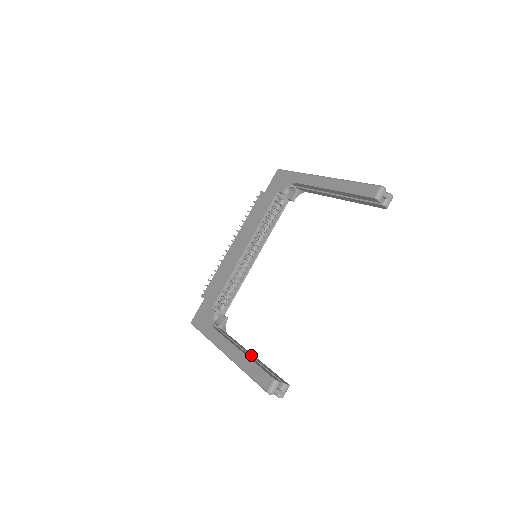
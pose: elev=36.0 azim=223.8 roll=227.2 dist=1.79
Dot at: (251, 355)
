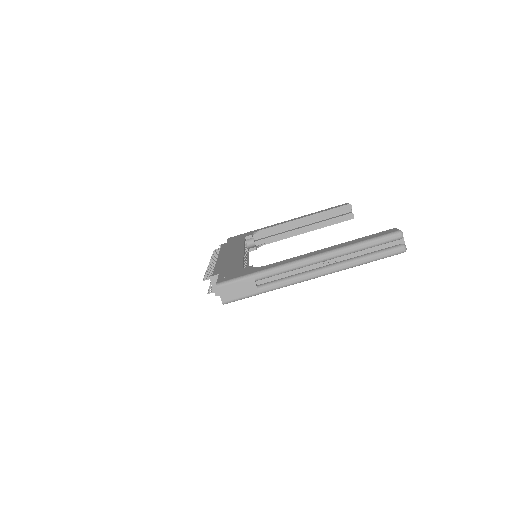
Dot at: occluded
